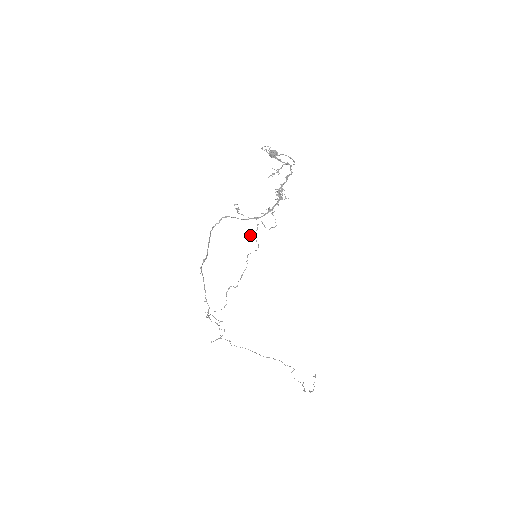
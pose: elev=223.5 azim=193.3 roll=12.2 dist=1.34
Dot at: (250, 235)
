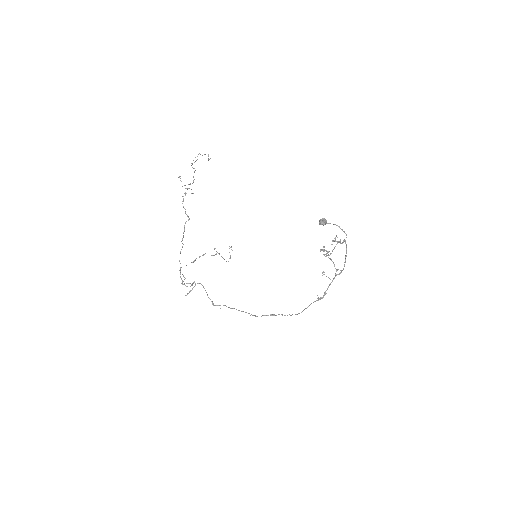
Dot at: occluded
